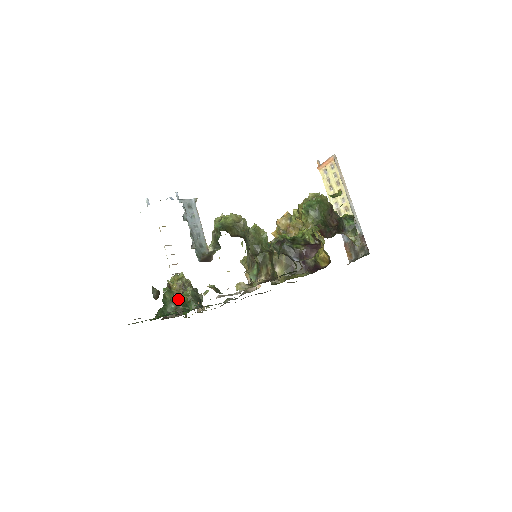
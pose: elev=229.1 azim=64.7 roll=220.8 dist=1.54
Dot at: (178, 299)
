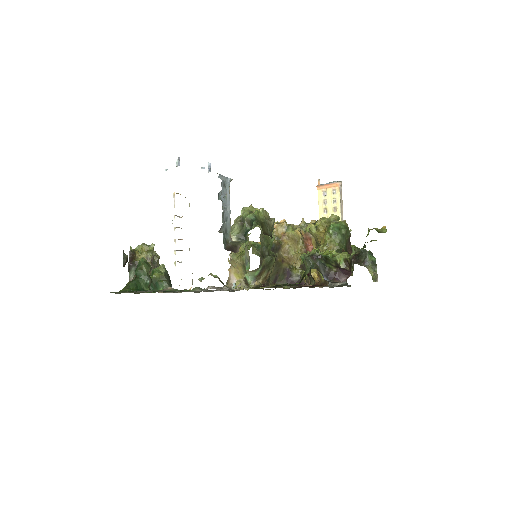
Dot at: occluded
